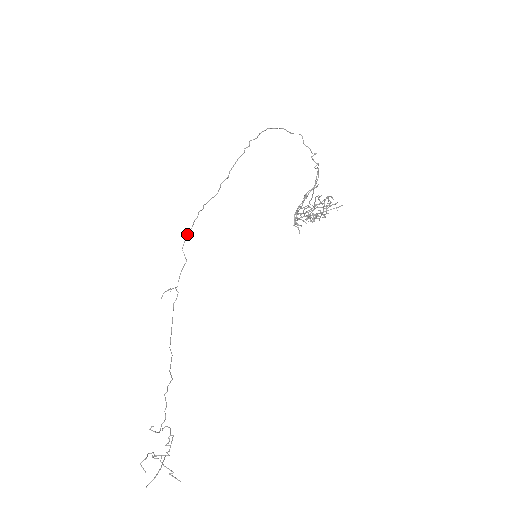
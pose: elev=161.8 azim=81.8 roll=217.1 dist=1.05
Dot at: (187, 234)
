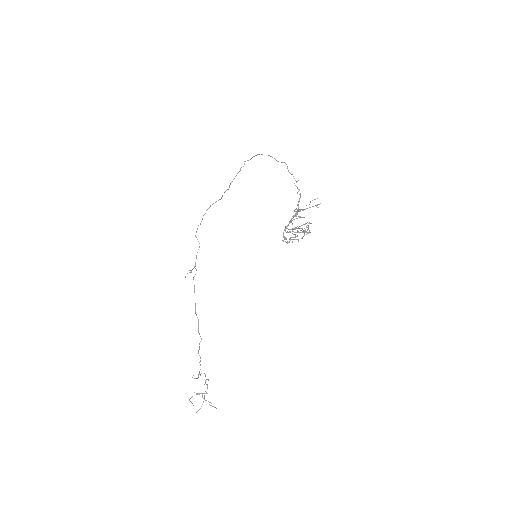
Dot at: (198, 225)
